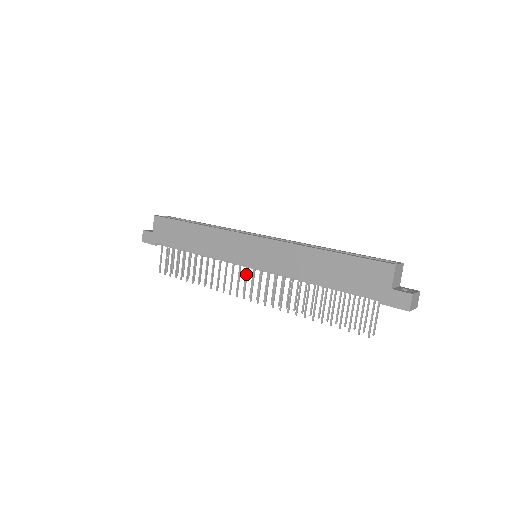
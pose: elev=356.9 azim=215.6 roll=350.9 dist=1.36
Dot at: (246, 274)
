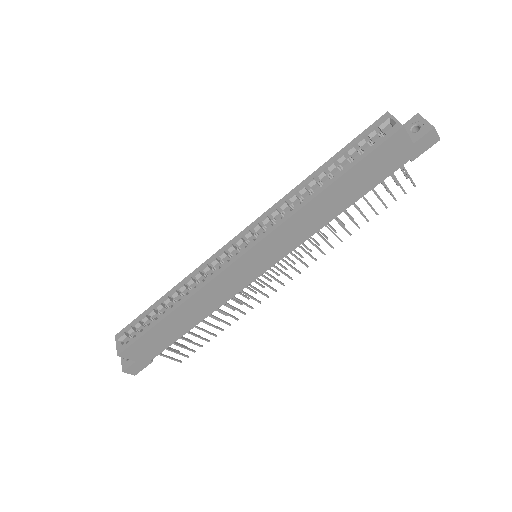
Dot at: (268, 274)
